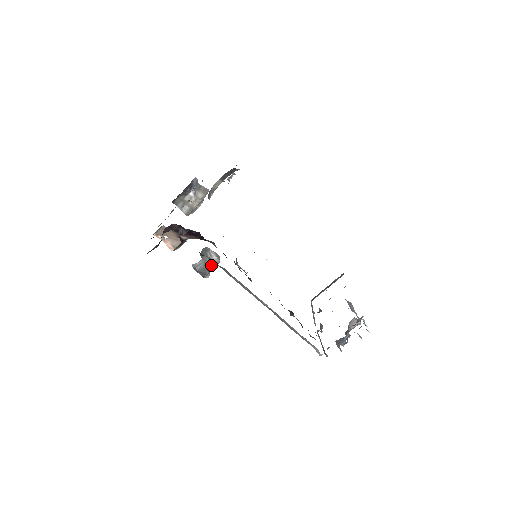
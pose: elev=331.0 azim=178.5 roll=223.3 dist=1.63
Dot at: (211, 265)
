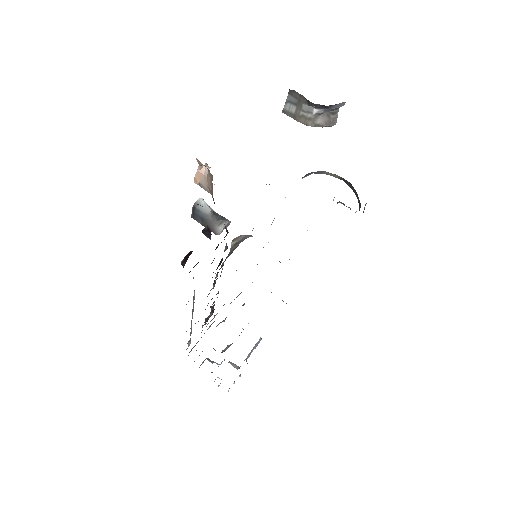
Dot at: (210, 226)
